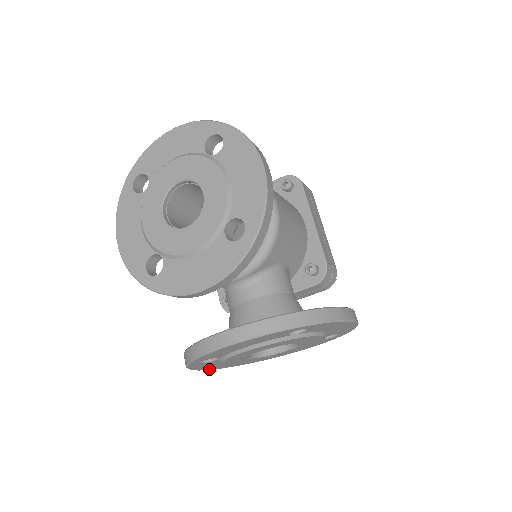
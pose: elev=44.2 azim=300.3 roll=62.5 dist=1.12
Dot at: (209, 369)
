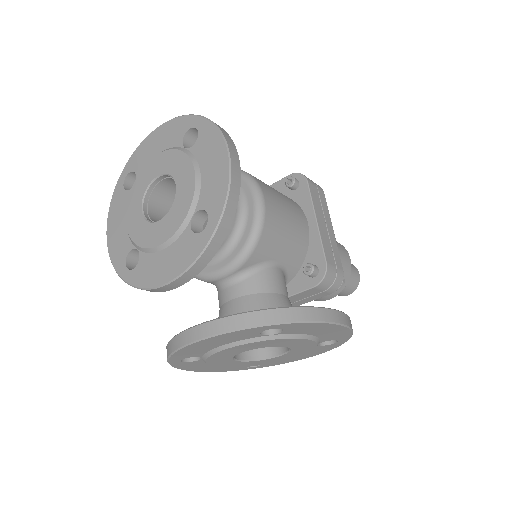
Dot at: (205, 371)
